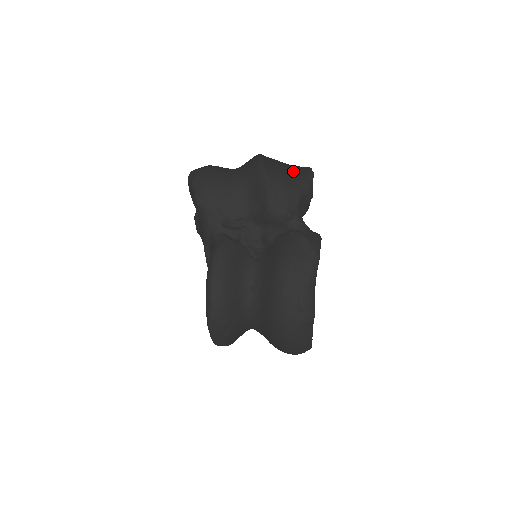
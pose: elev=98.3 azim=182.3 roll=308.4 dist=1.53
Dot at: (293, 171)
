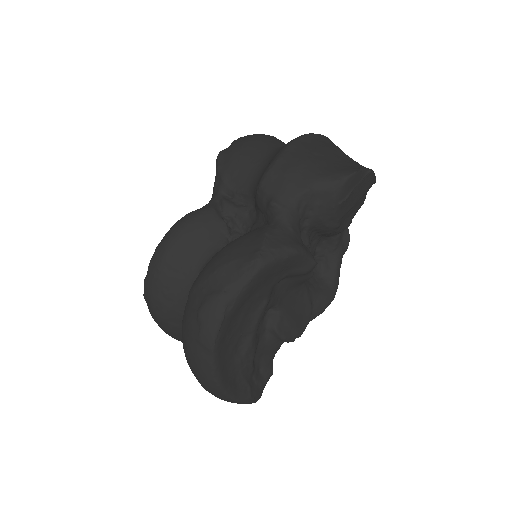
Dot at: (336, 162)
